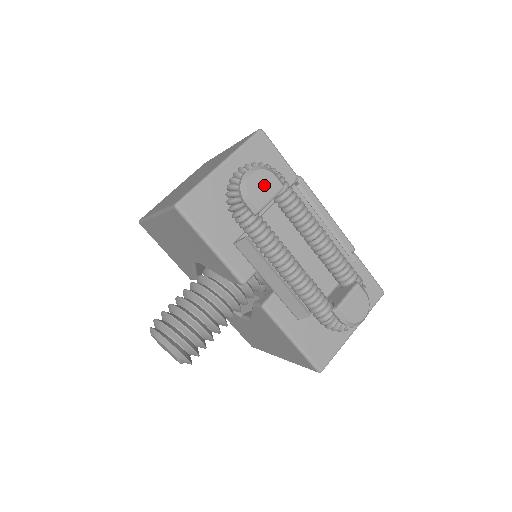
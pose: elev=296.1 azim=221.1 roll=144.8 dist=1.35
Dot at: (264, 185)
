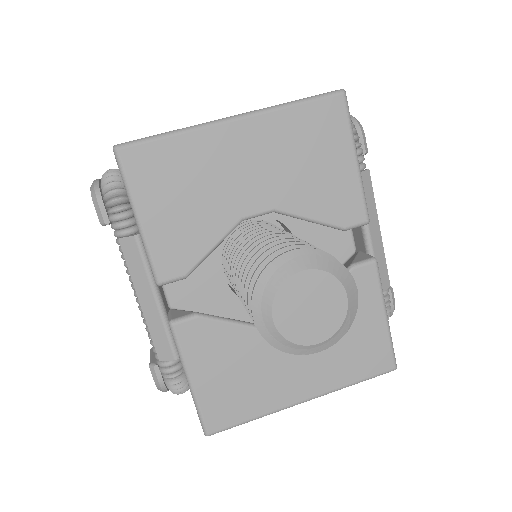
Dot at: occluded
